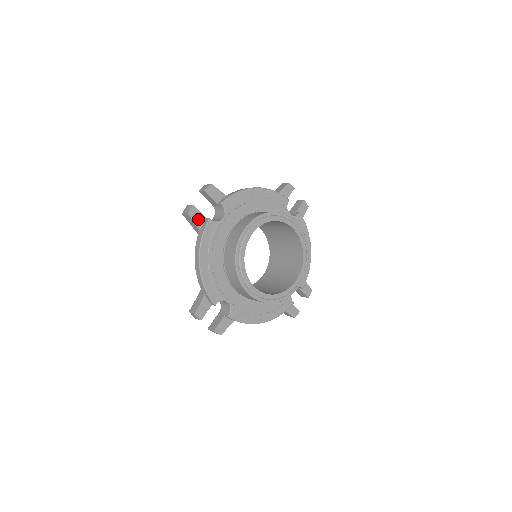
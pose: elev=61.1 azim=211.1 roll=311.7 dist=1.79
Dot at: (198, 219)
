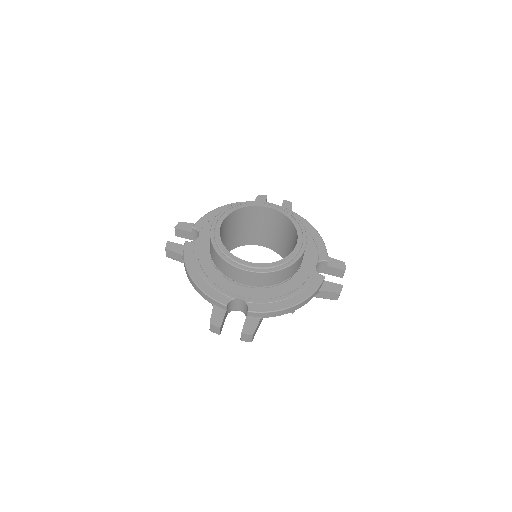
Dot at: (177, 249)
